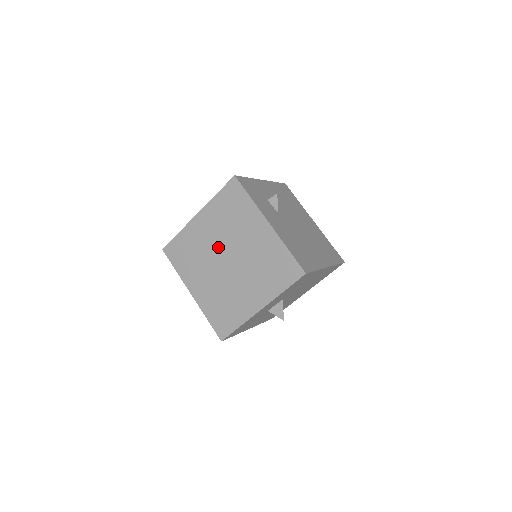
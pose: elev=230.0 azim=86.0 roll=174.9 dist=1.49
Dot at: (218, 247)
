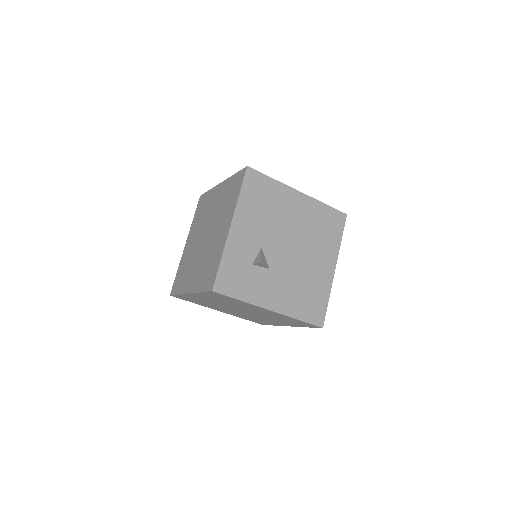
Dot at: (226, 306)
